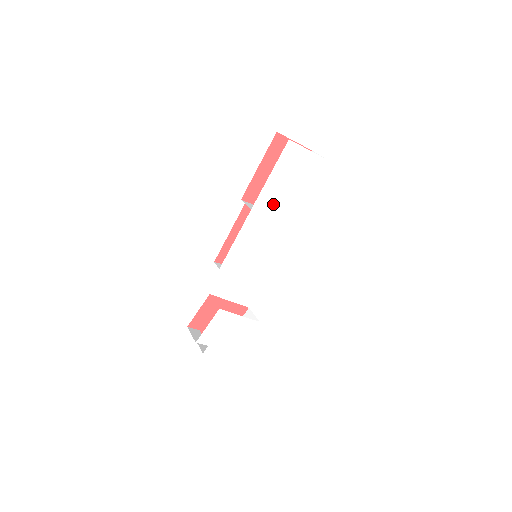
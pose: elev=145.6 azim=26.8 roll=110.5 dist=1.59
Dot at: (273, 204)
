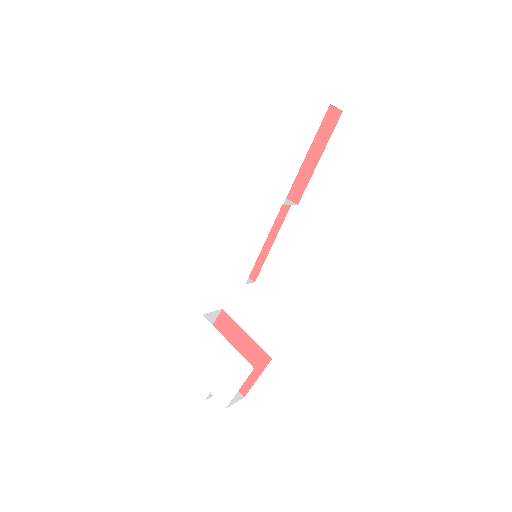
Dot at: (260, 171)
